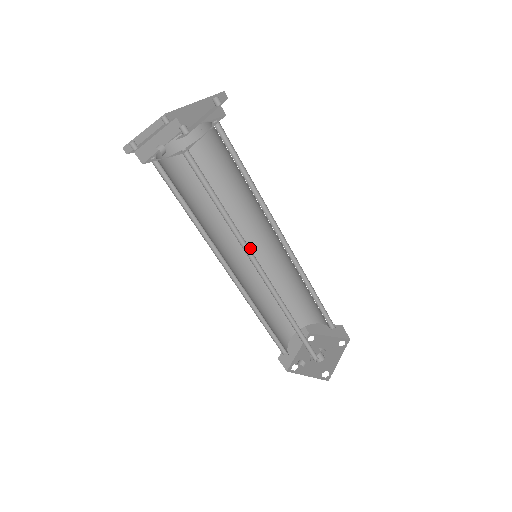
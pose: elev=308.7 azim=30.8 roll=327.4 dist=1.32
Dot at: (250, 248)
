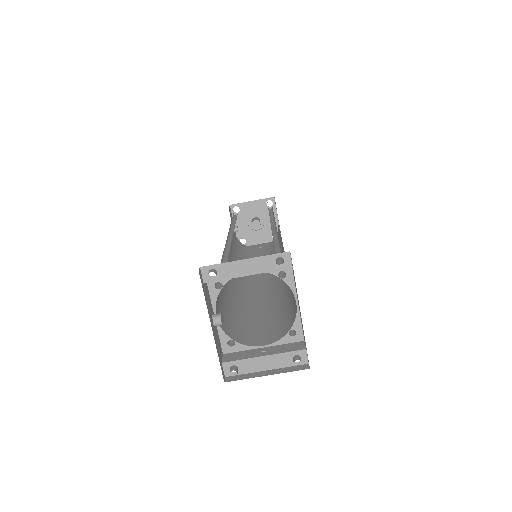
Dot at: occluded
